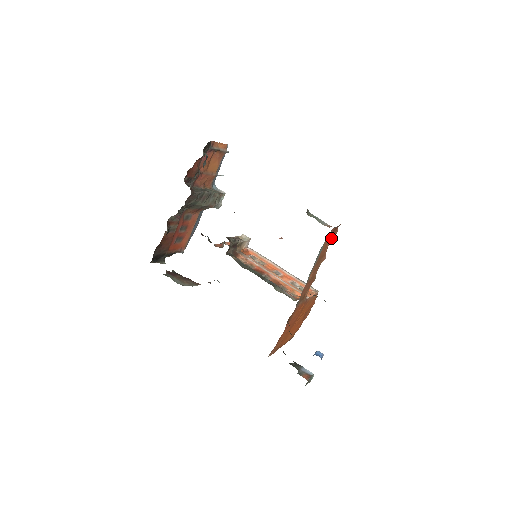
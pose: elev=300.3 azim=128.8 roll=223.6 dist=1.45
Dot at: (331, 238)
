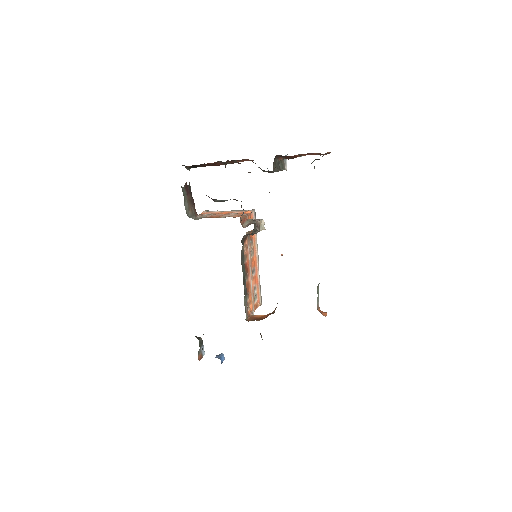
Dot at: occluded
